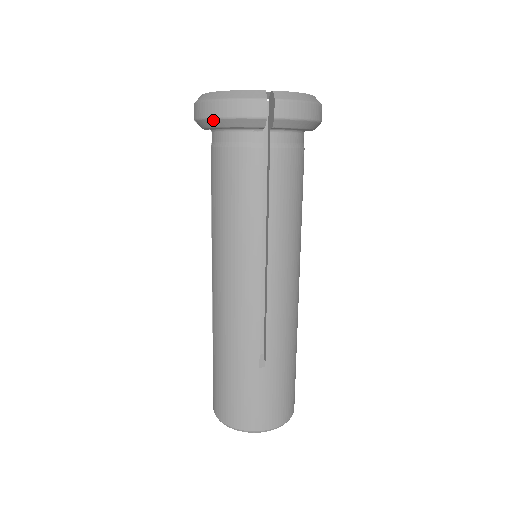
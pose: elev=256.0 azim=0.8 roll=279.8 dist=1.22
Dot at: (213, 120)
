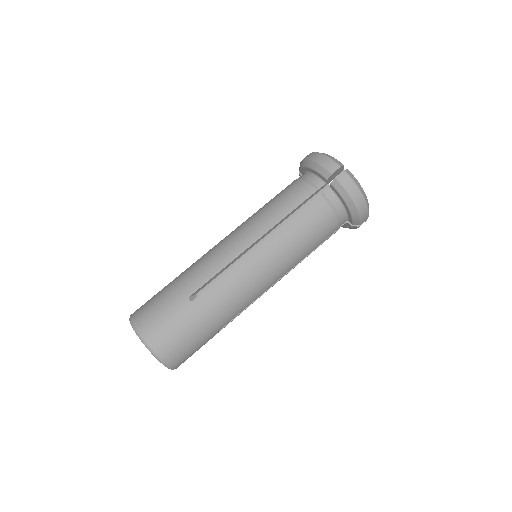
Dot at: (307, 160)
